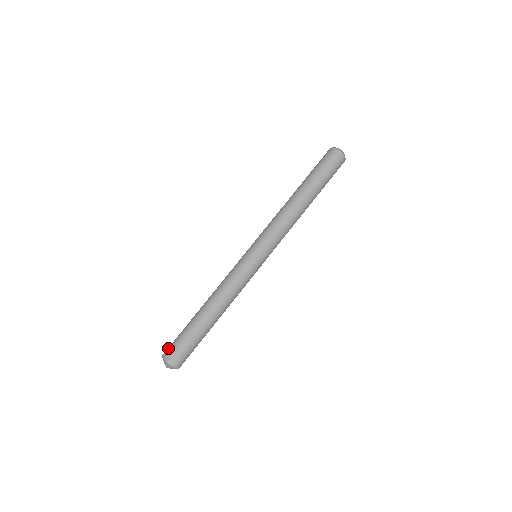
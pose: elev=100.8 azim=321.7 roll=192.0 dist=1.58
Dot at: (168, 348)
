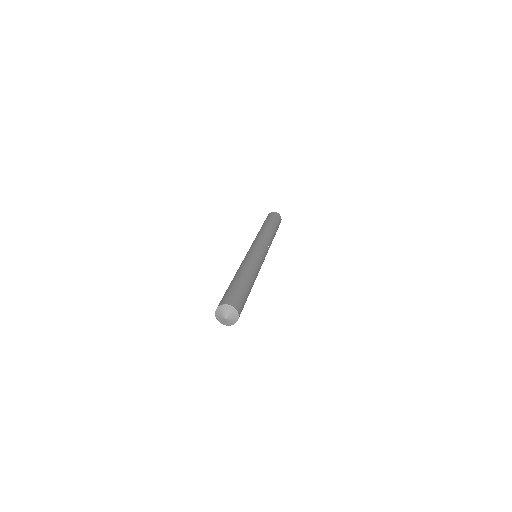
Dot at: occluded
